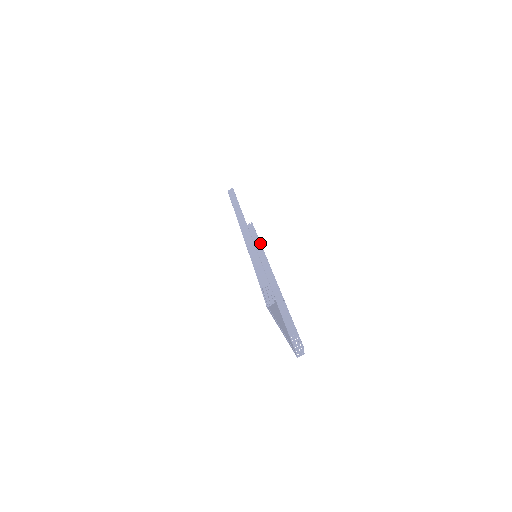
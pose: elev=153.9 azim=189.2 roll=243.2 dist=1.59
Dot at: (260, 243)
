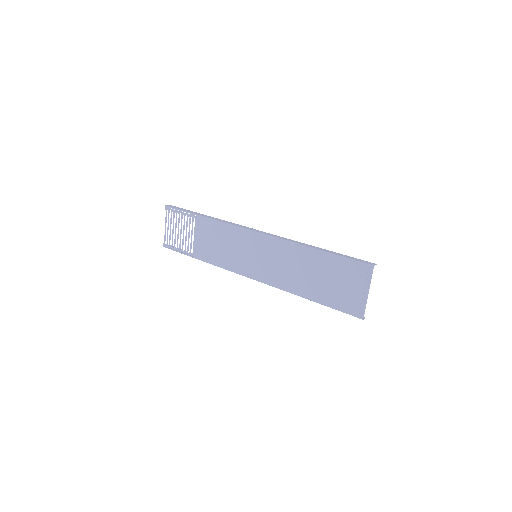
Dot at: occluded
